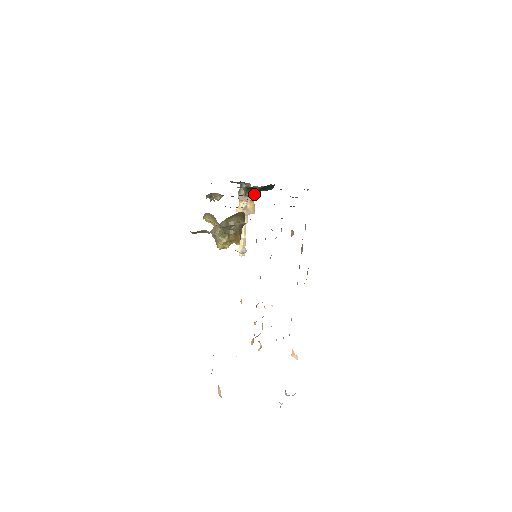
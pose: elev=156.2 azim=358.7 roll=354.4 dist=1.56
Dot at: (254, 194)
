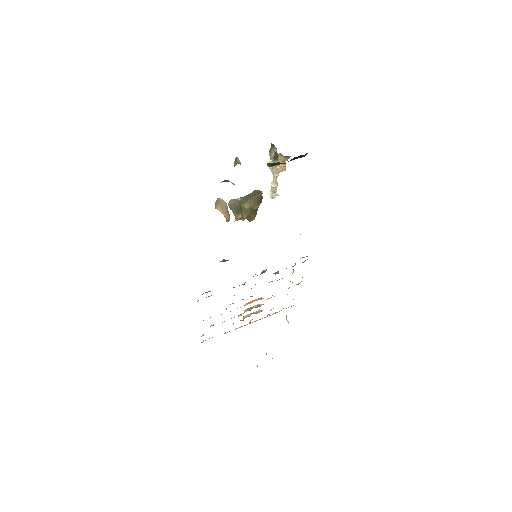
Dot at: (285, 157)
